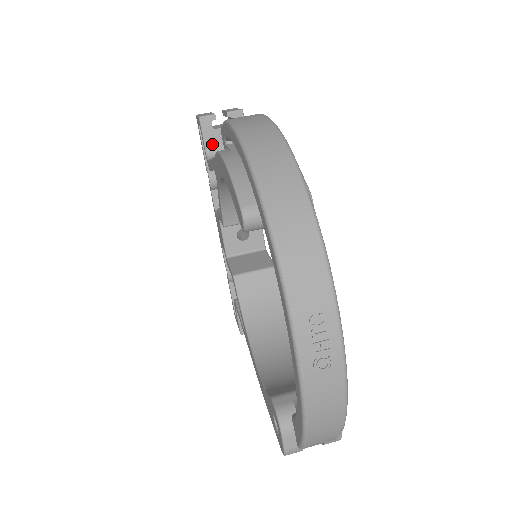
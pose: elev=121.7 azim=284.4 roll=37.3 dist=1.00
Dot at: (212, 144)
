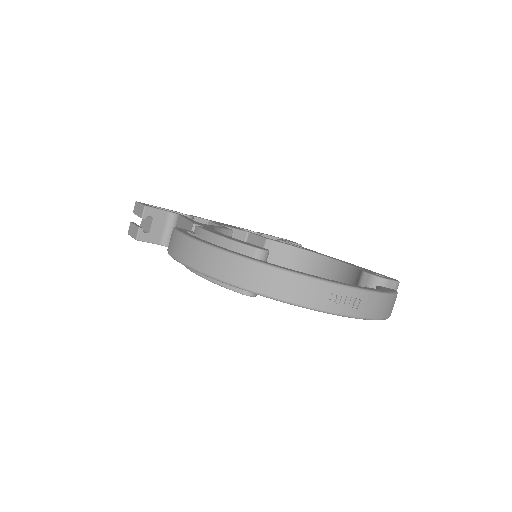
Dot at: (159, 239)
